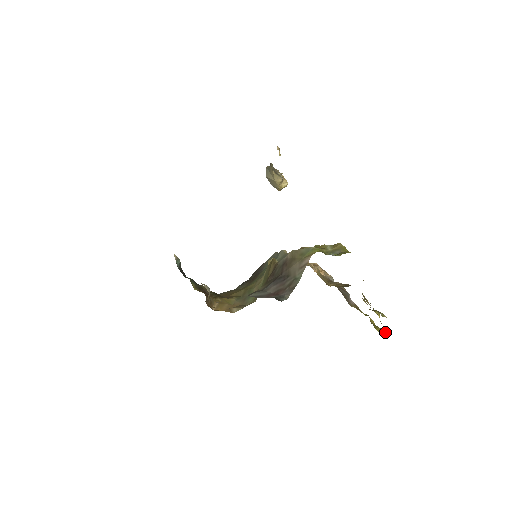
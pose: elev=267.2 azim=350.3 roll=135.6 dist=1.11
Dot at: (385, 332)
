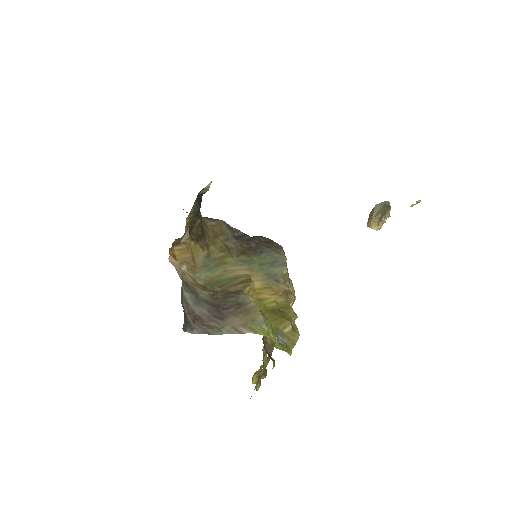
Dot at: occluded
